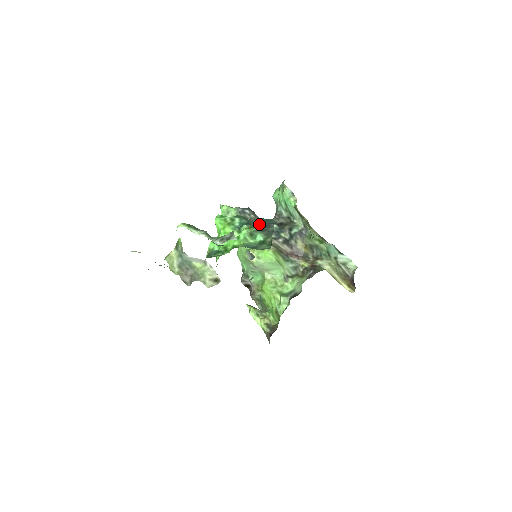
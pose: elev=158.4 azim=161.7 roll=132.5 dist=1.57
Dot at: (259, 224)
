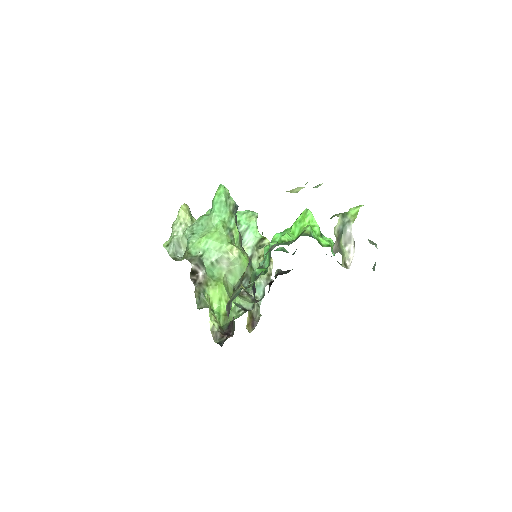
Dot at: occluded
